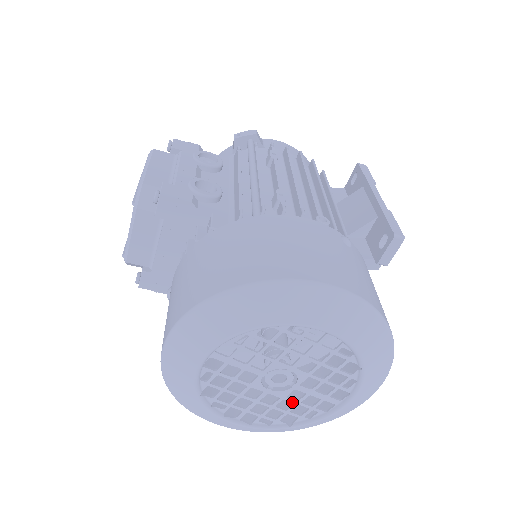
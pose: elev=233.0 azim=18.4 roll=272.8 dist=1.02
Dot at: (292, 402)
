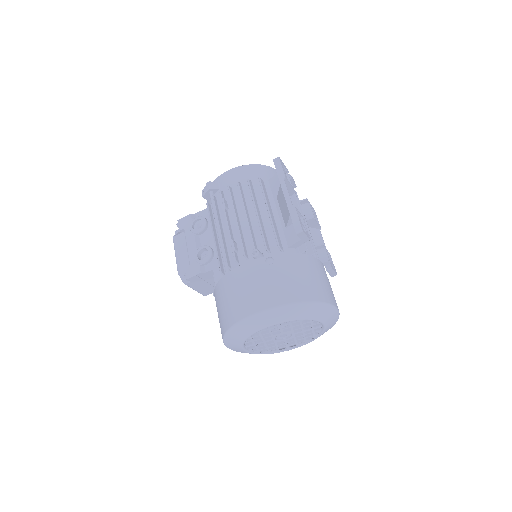
Dot at: occluded
